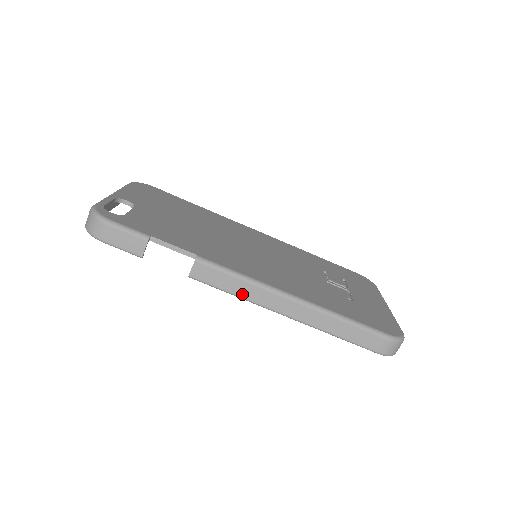
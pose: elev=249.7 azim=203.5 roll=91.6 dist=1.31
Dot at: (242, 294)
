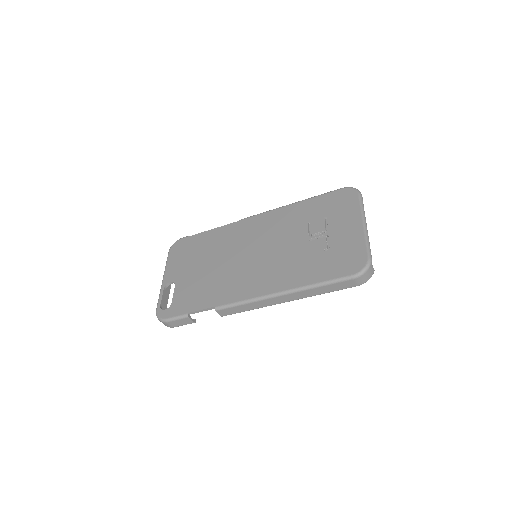
Dot at: (253, 308)
